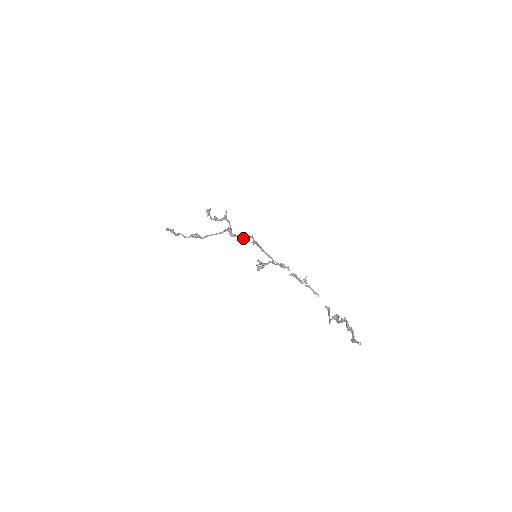
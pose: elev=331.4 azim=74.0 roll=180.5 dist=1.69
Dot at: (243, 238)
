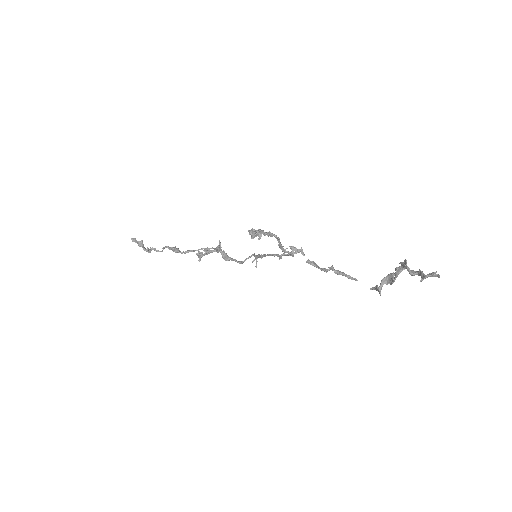
Dot at: (242, 261)
